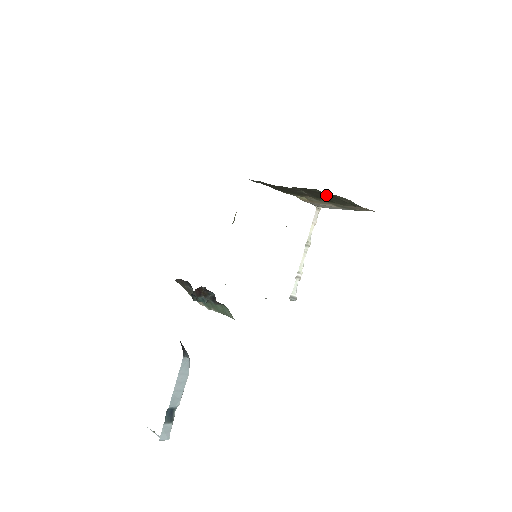
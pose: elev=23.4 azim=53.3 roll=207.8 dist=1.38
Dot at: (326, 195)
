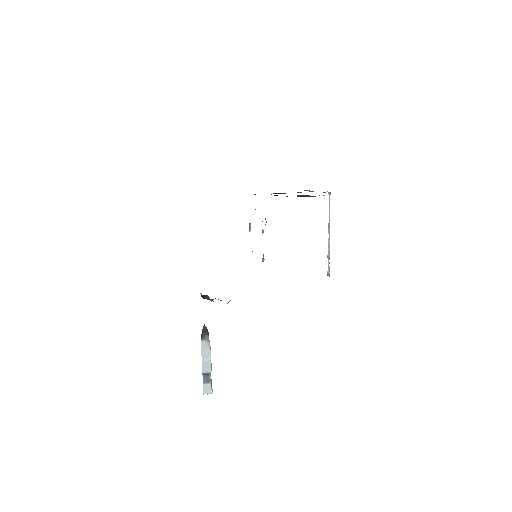
Dot at: occluded
